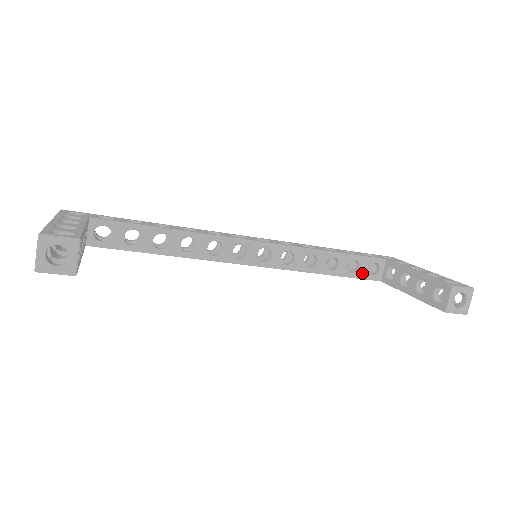
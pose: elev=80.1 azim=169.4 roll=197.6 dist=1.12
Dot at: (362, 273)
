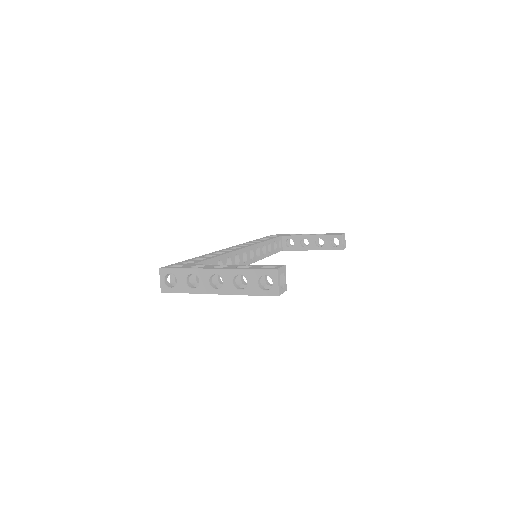
Dot at: (277, 249)
